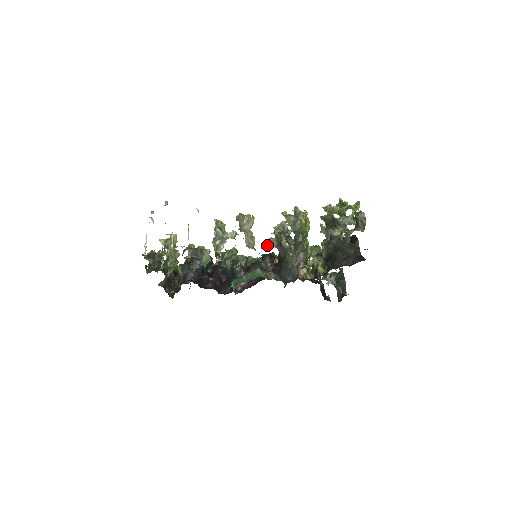
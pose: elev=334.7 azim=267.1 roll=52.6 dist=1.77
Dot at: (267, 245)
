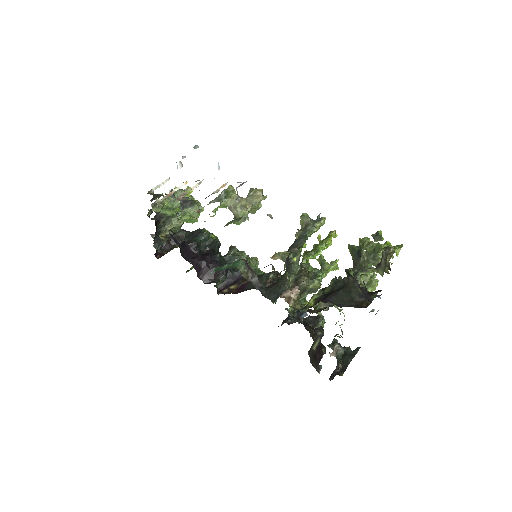
Dot at: (278, 255)
